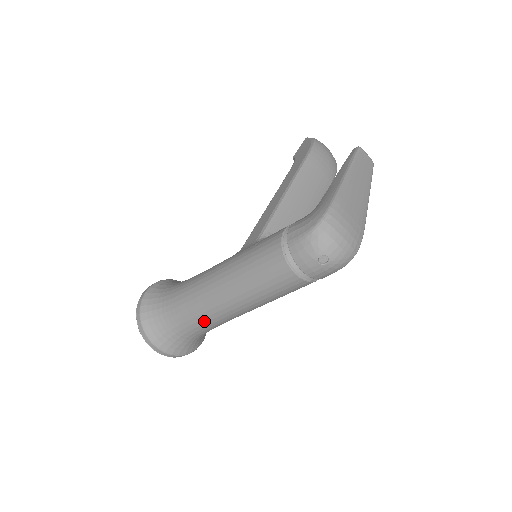
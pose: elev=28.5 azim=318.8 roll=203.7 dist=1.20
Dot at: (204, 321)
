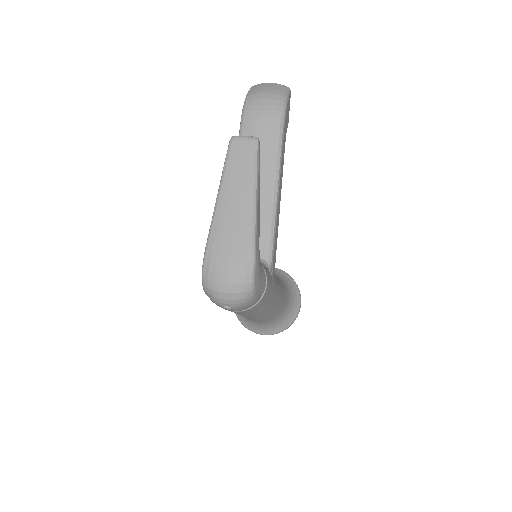
Dot at: (259, 320)
